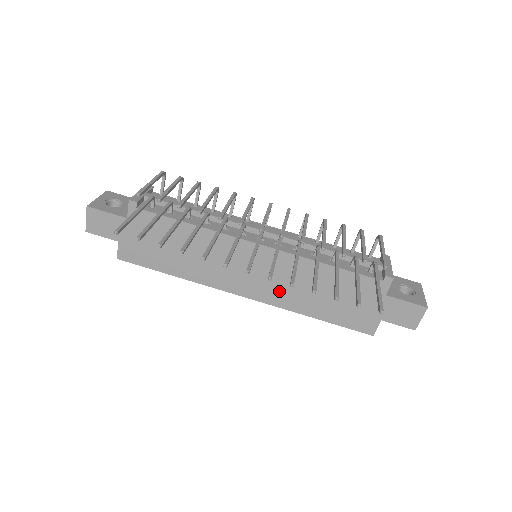
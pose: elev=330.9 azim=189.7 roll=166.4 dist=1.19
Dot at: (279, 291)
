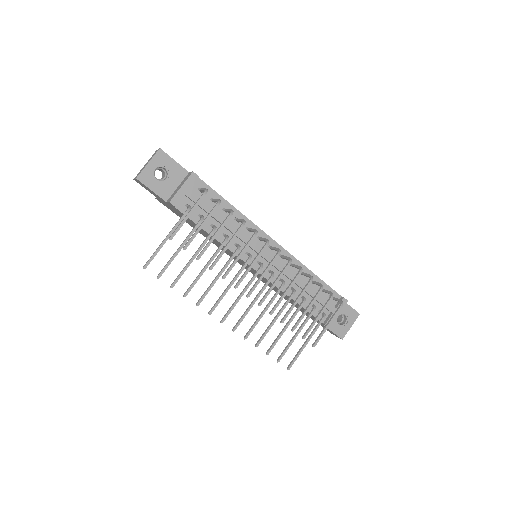
Dot at: occluded
